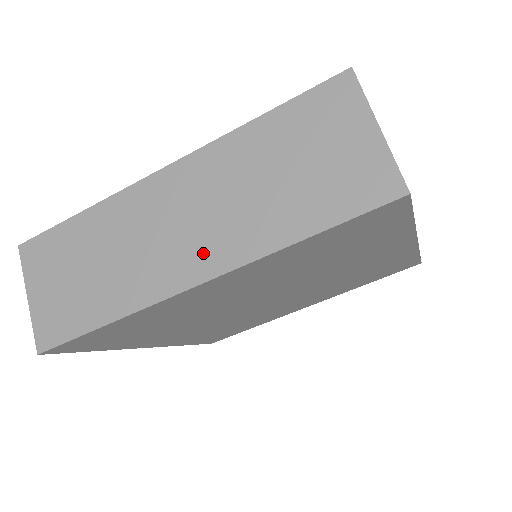
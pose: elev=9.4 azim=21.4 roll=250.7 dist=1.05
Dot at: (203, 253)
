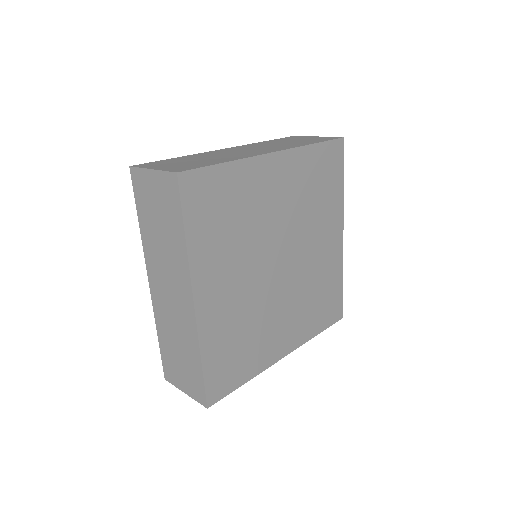
Dot at: (269, 150)
